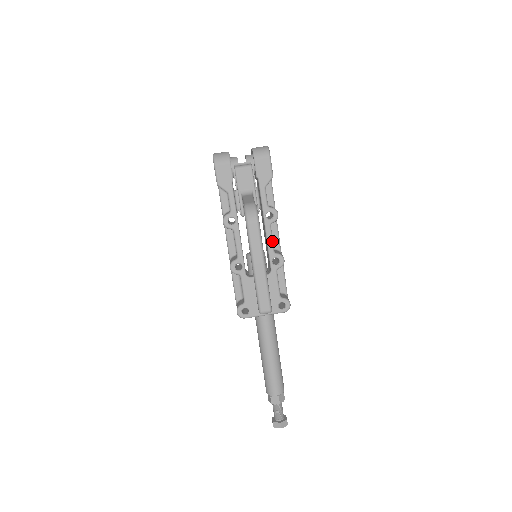
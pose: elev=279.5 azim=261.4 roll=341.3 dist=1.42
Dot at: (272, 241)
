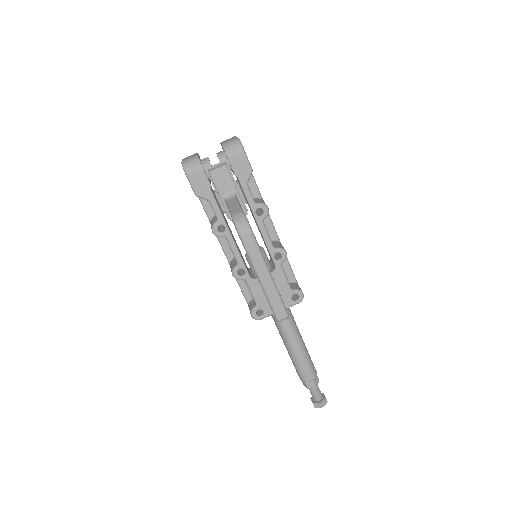
Dot at: (269, 237)
